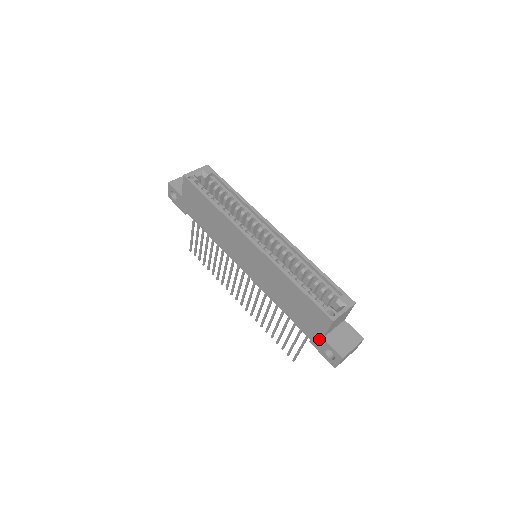
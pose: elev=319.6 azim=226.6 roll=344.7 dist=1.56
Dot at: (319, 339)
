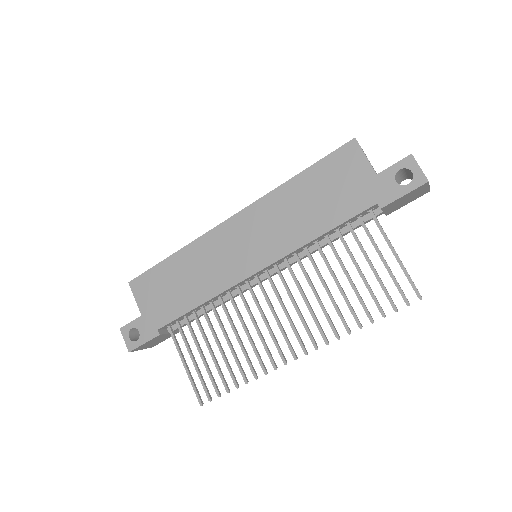
Dot at: (377, 183)
